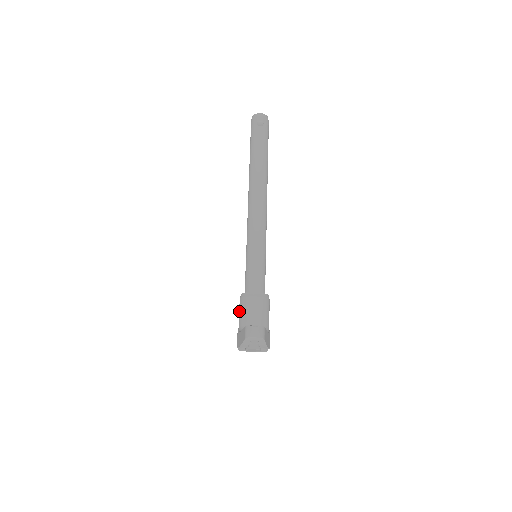
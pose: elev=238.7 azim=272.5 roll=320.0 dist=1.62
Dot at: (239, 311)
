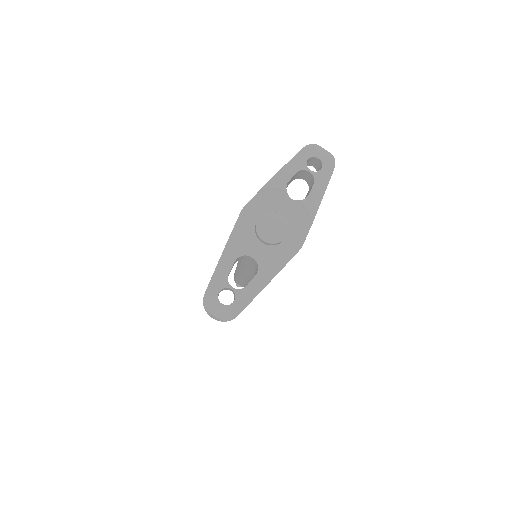
Dot at: occluded
